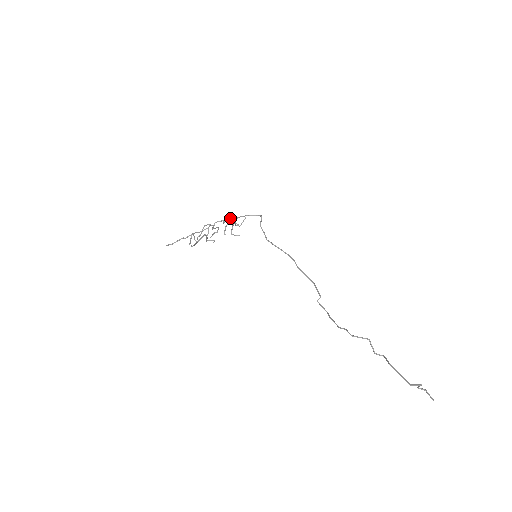
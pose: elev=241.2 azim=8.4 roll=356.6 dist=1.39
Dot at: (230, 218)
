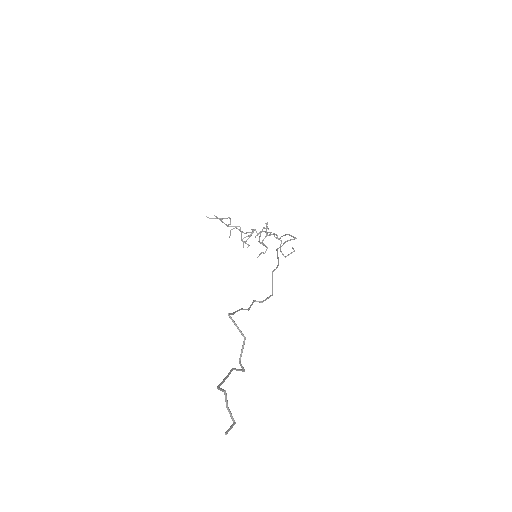
Dot at: (275, 234)
